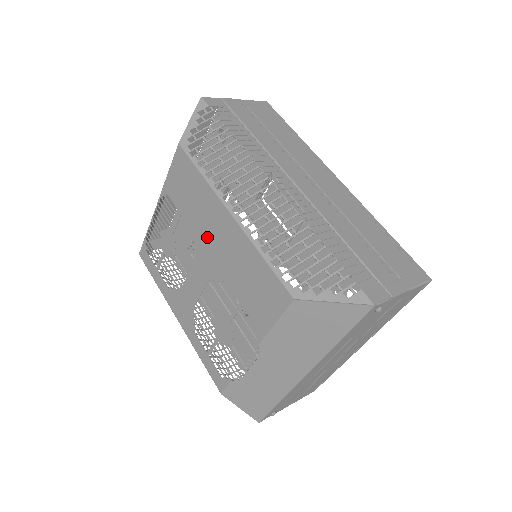
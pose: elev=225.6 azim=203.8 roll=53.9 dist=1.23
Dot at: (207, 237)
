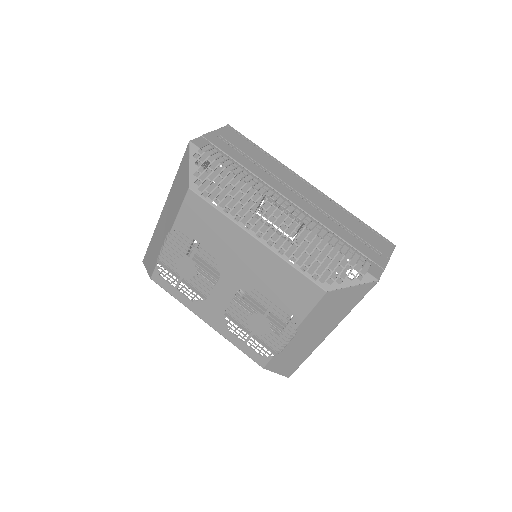
Dot at: (233, 258)
